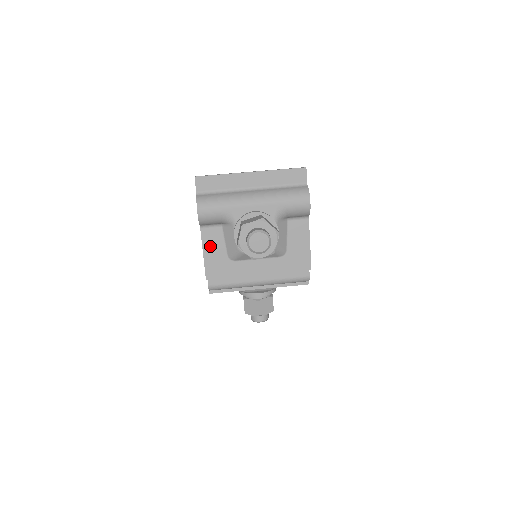
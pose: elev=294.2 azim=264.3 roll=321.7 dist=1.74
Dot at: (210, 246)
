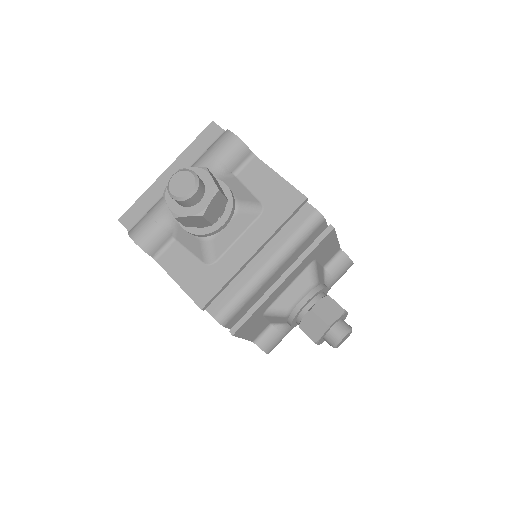
Dot at: (179, 270)
